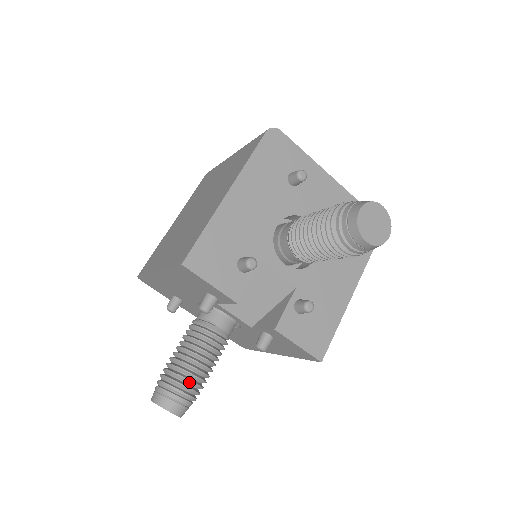
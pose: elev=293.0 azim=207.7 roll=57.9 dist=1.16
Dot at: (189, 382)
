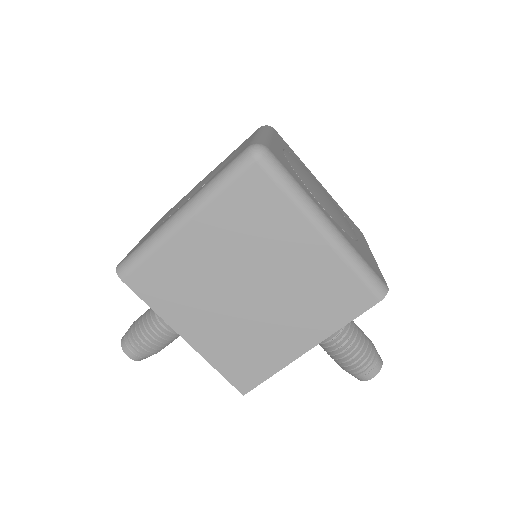
Dot at: occluded
